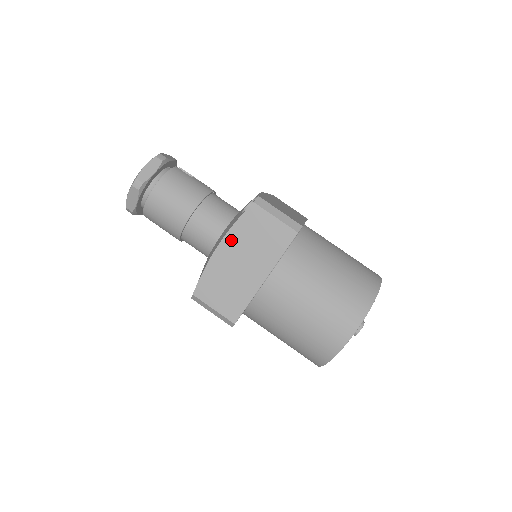
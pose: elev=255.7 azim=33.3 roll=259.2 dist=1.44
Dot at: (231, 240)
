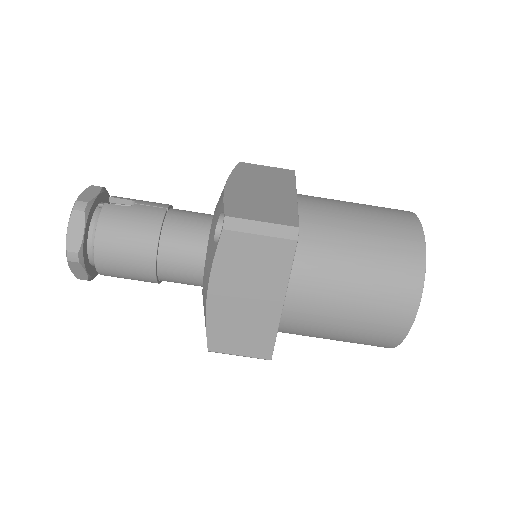
Dot at: (219, 282)
